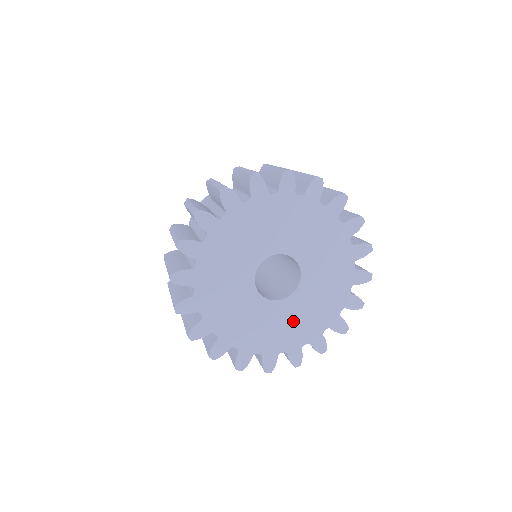
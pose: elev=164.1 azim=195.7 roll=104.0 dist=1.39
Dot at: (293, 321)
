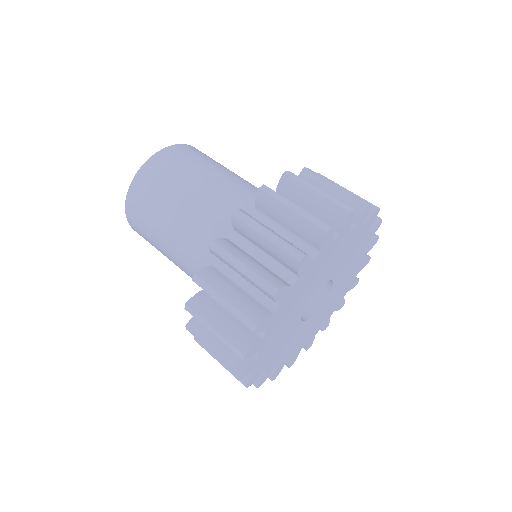
Dot at: (325, 311)
